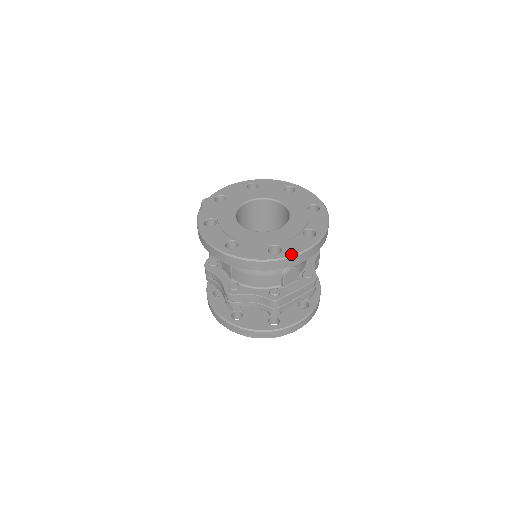
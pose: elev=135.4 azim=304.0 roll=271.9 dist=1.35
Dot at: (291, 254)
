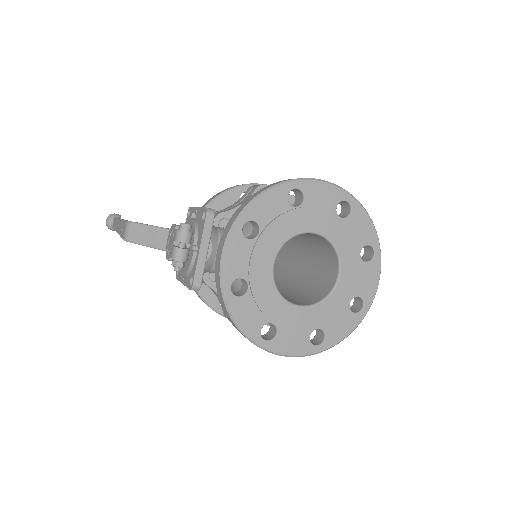
Dot at: (373, 297)
